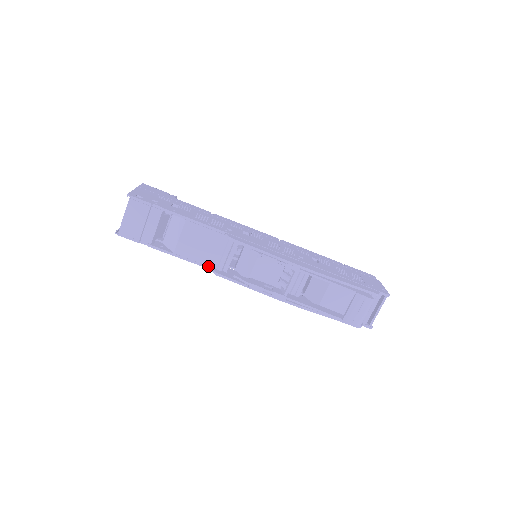
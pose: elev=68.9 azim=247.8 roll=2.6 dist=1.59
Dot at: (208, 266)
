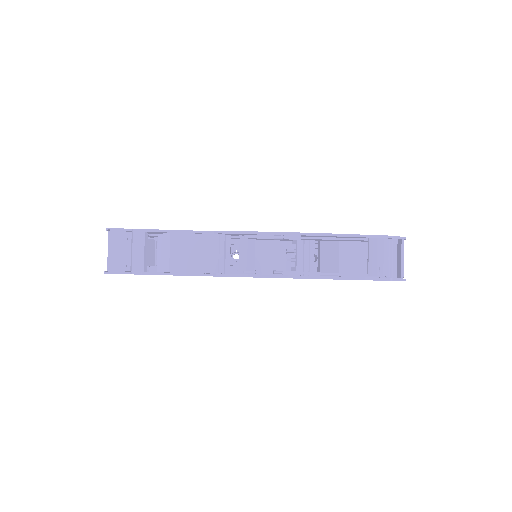
Dot at: occluded
